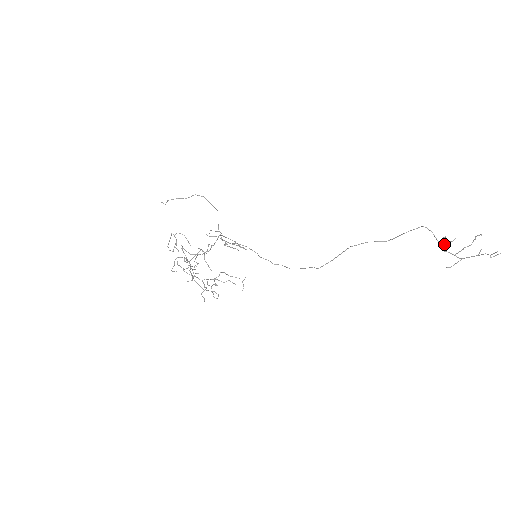
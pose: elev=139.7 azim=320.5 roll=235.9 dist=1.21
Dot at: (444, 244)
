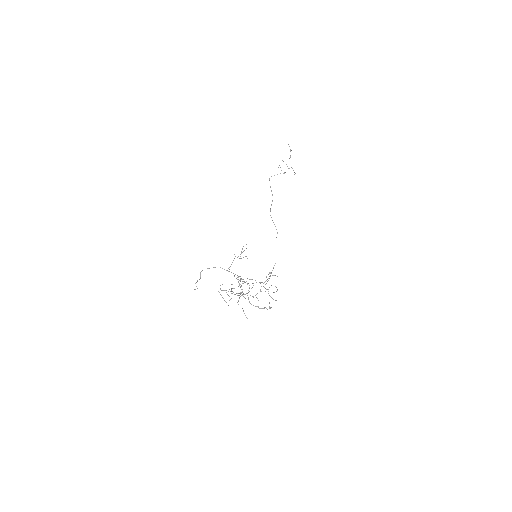
Dot at: (281, 170)
